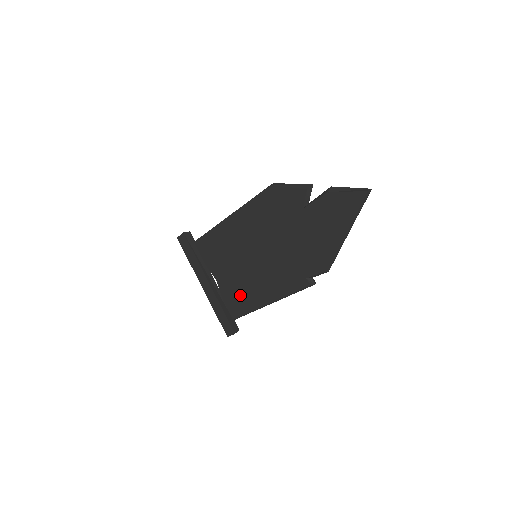
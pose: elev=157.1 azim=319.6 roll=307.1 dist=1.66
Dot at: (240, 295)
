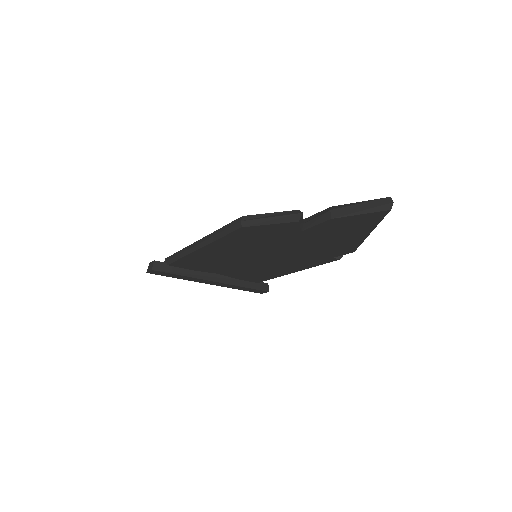
Dot at: (255, 275)
